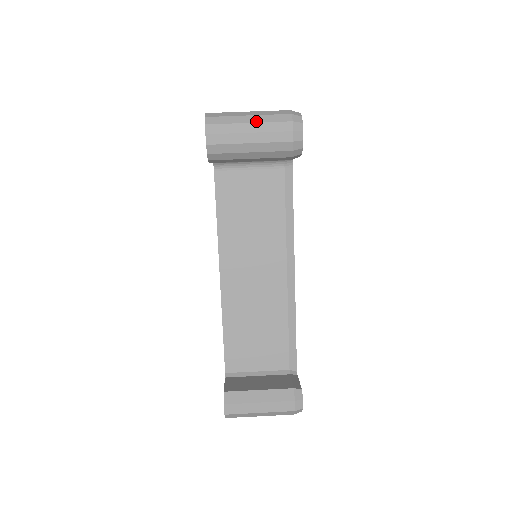
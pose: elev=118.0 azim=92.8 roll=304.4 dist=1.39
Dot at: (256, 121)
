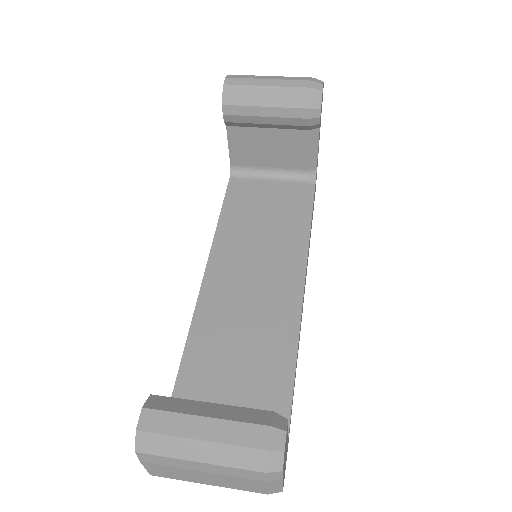
Dot at: (277, 76)
